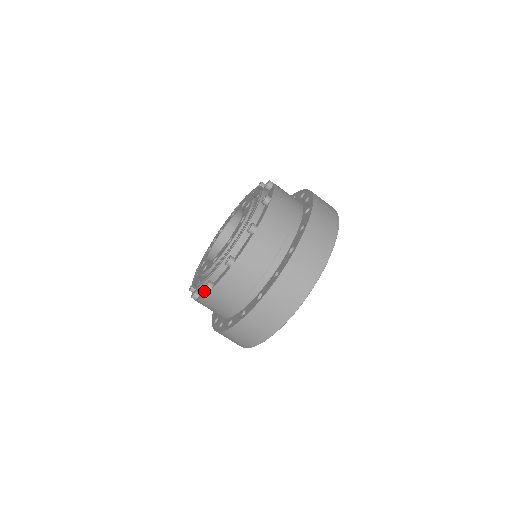
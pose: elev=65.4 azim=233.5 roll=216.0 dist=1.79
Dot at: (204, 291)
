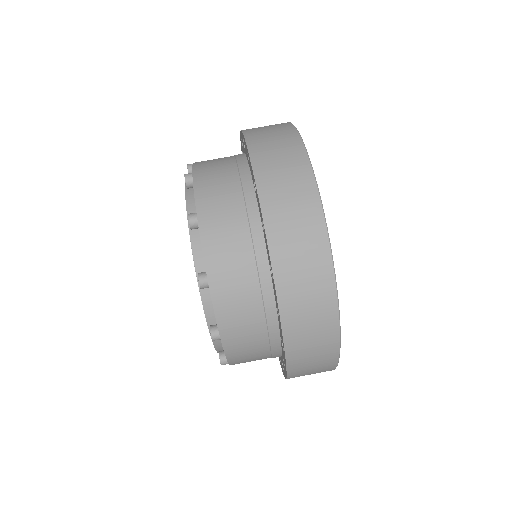
Dot at: occluded
